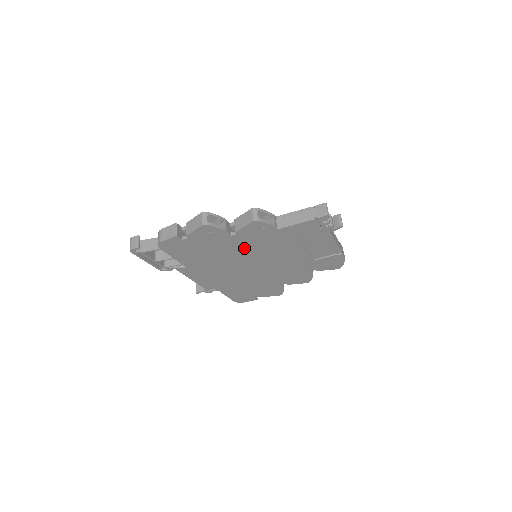
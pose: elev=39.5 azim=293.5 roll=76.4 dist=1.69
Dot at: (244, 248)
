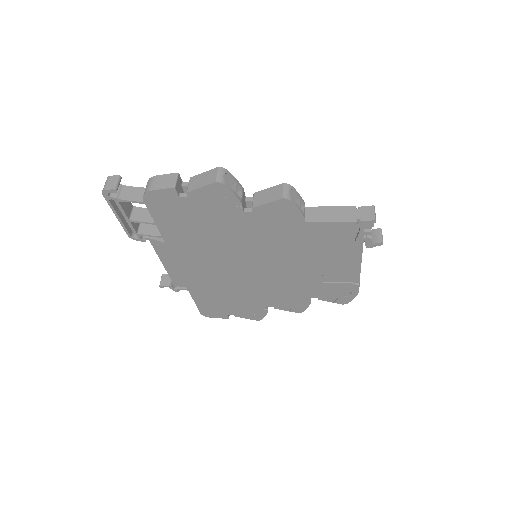
Dot at: (250, 237)
